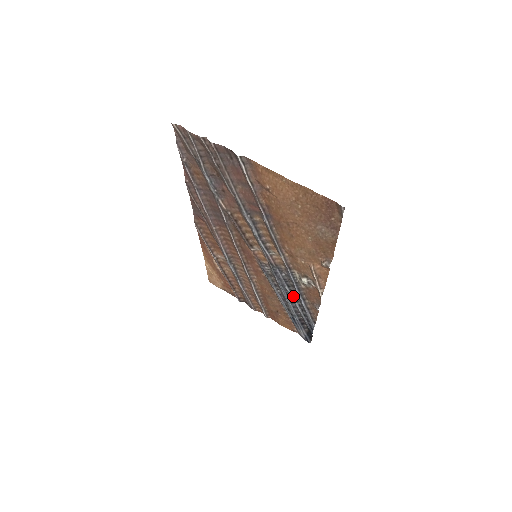
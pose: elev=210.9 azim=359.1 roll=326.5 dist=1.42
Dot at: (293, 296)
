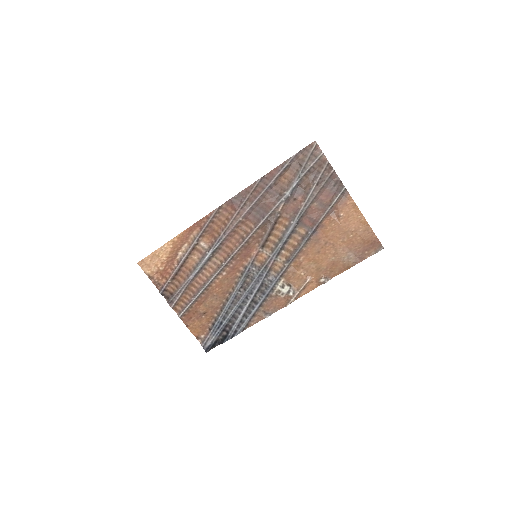
Dot at: (252, 300)
